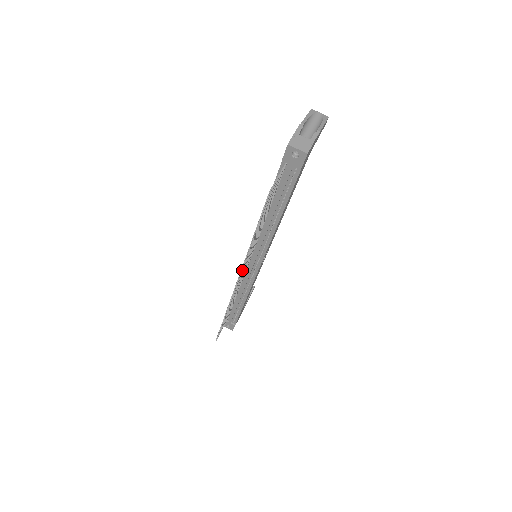
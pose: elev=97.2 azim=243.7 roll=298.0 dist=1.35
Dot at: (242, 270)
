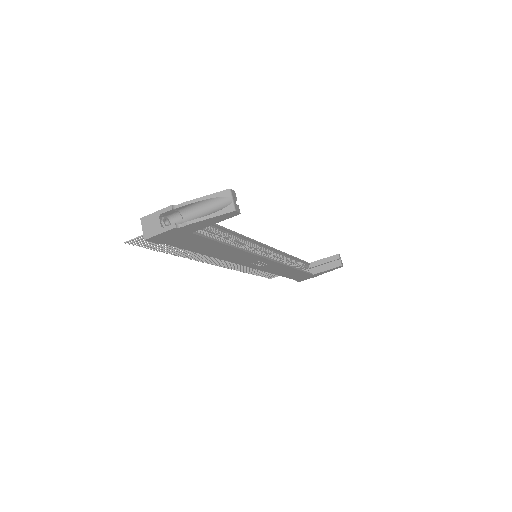
Dot at: (208, 261)
